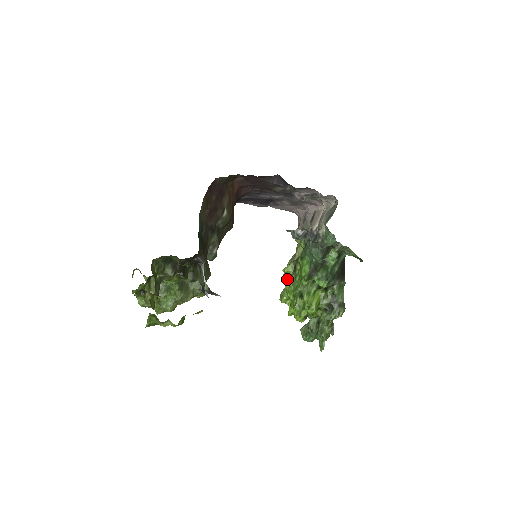
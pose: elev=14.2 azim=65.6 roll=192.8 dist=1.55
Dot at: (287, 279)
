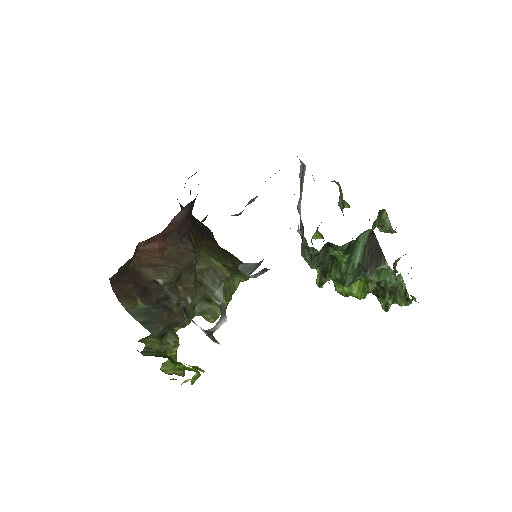
Dot at: occluded
